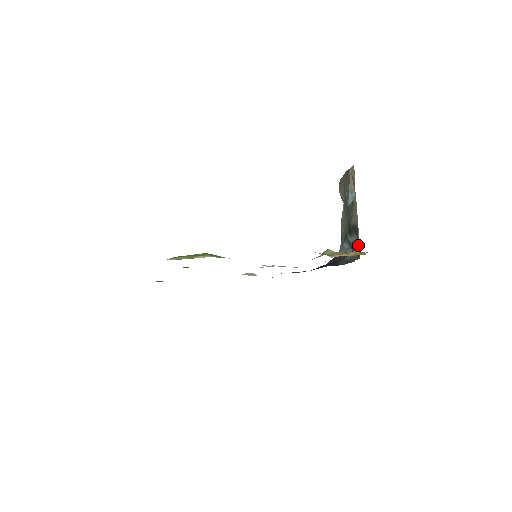
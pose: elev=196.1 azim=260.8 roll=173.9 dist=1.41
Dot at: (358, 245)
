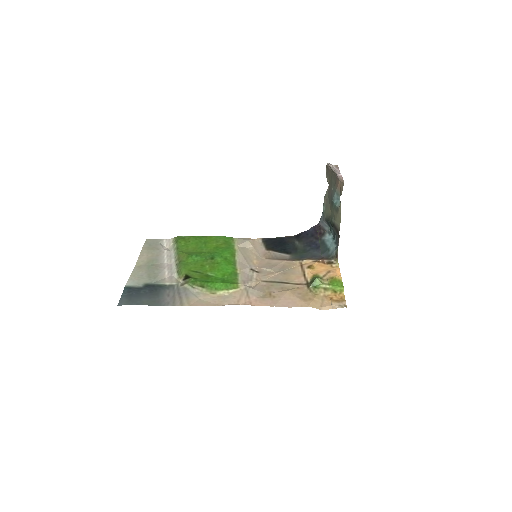
Dot at: (337, 241)
